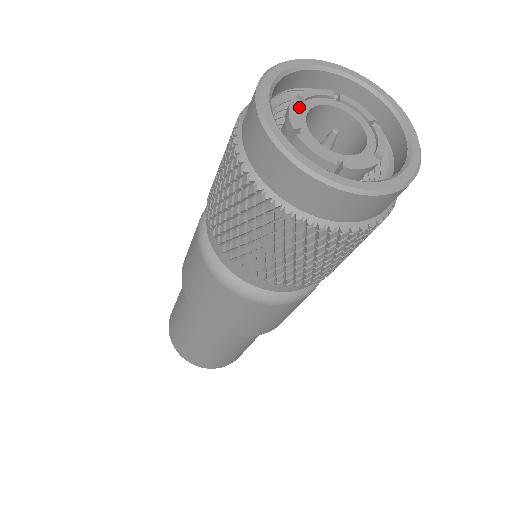
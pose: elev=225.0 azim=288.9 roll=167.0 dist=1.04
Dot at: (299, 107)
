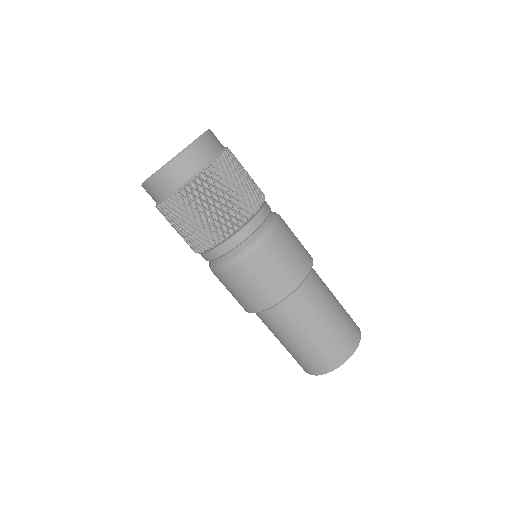
Dot at: occluded
